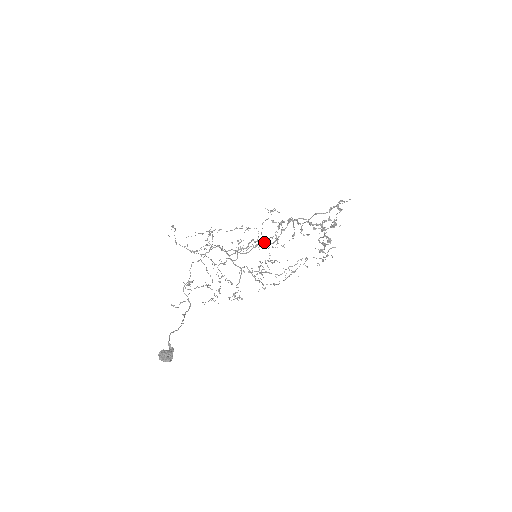
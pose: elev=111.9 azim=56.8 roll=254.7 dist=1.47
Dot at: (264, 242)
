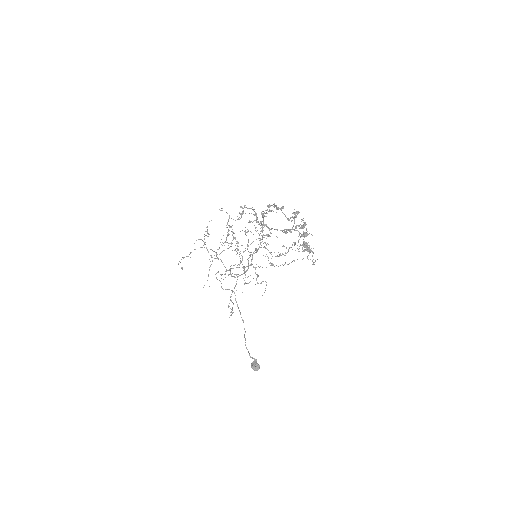
Dot at: (256, 252)
